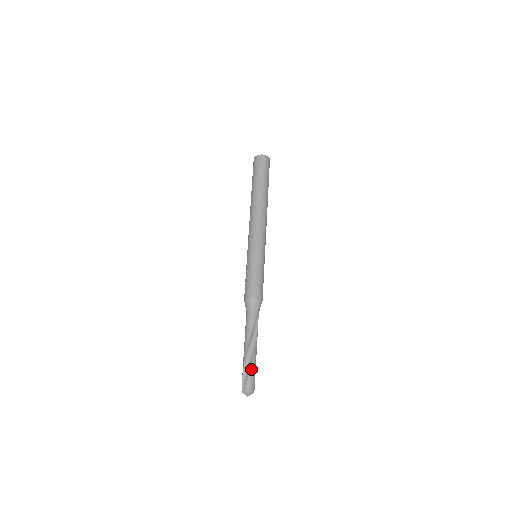
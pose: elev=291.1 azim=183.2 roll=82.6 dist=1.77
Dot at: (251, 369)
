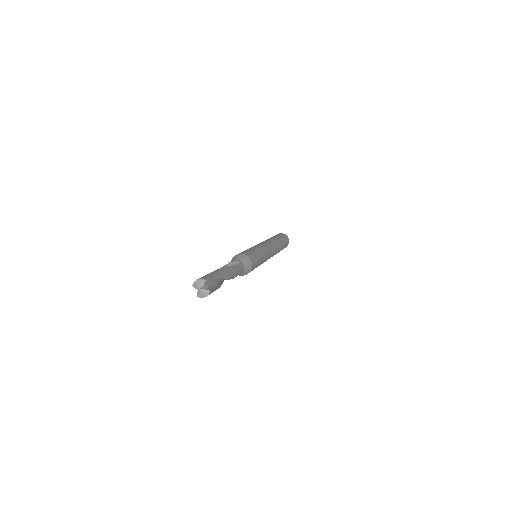
Dot at: occluded
